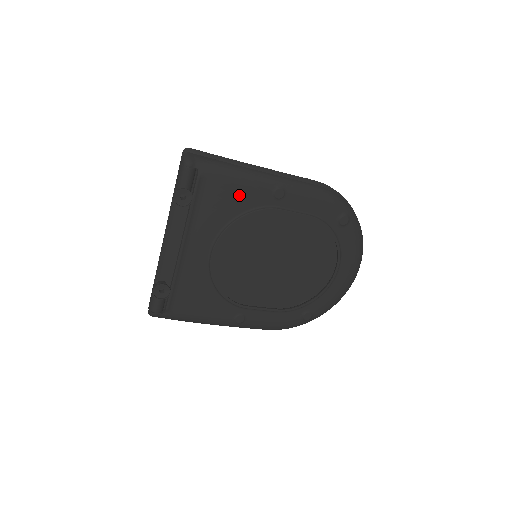
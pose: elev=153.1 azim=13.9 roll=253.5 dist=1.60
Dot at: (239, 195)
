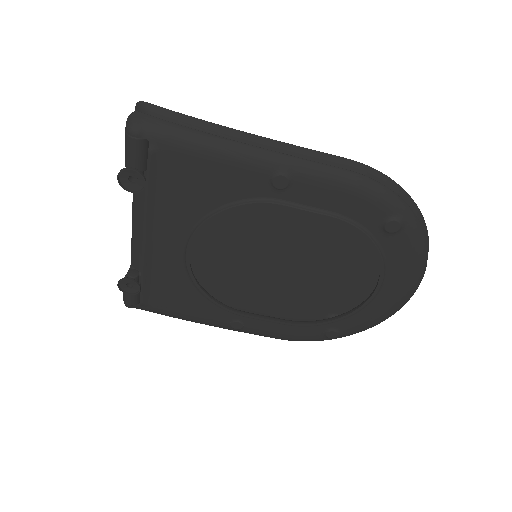
Dot at: (216, 180)
